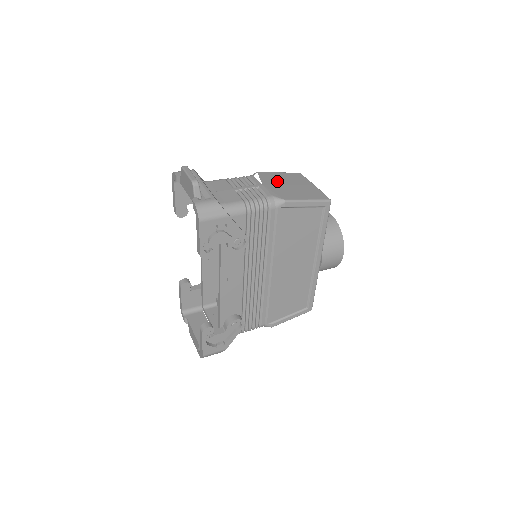
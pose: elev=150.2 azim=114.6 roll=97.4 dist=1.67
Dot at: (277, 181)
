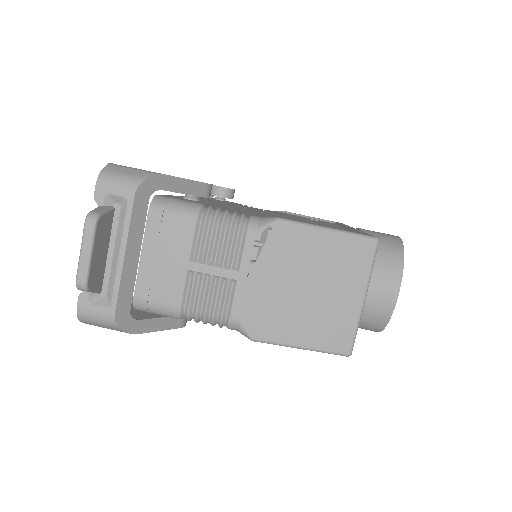
Dot at: (291, 269)
